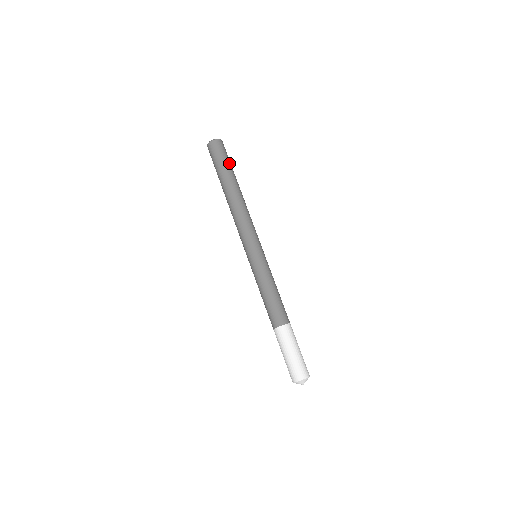
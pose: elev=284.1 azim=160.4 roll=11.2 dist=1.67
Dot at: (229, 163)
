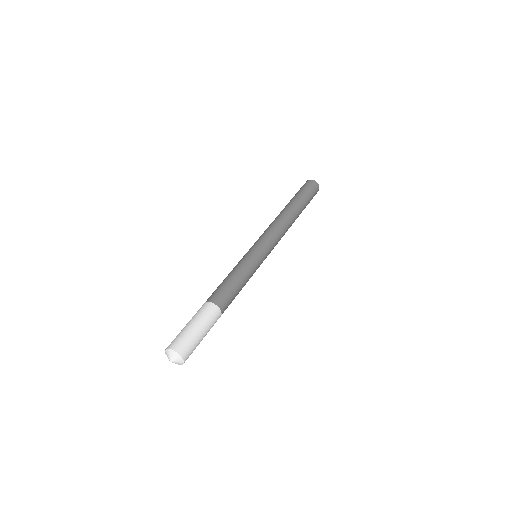
Dot at: (306, 195)
